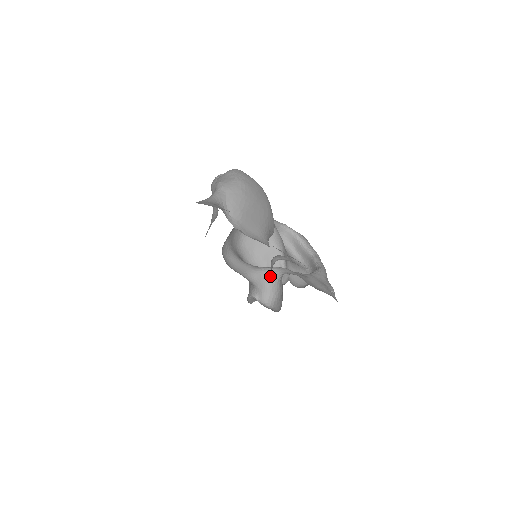
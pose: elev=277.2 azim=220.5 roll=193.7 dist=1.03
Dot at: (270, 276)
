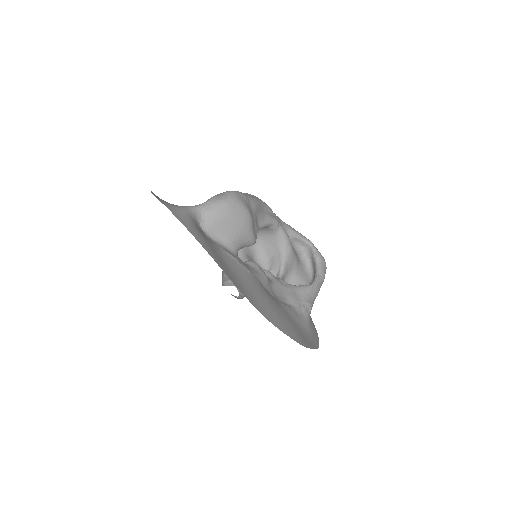
Dot at: occluded
